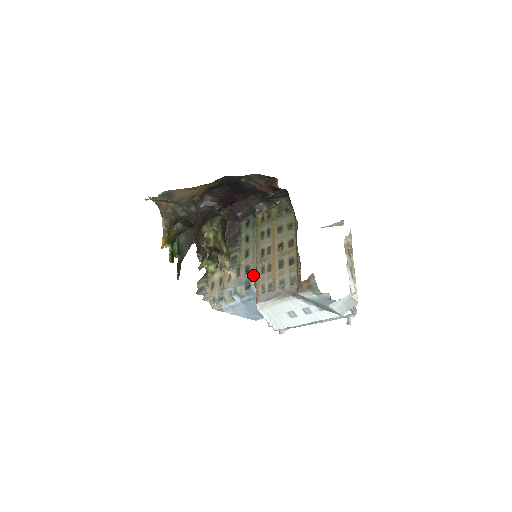
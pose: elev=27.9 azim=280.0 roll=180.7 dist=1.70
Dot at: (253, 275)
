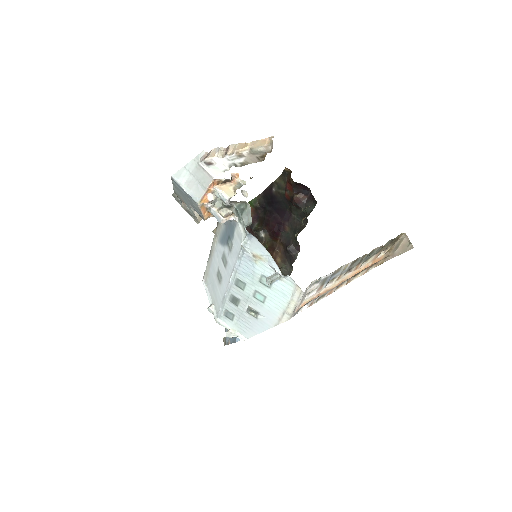
Dot at: occluded
